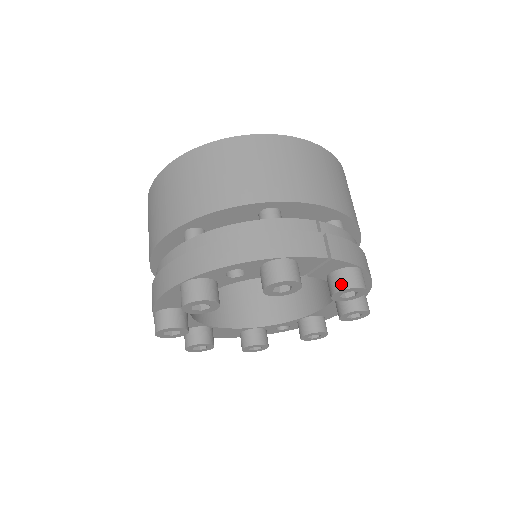
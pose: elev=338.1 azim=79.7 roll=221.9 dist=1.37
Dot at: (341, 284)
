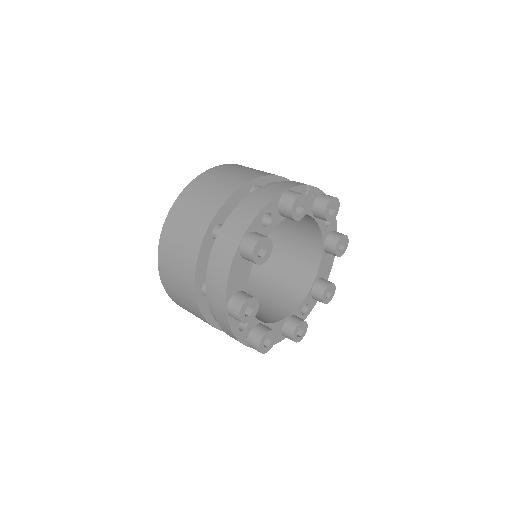
Dot at: (324, 202)
